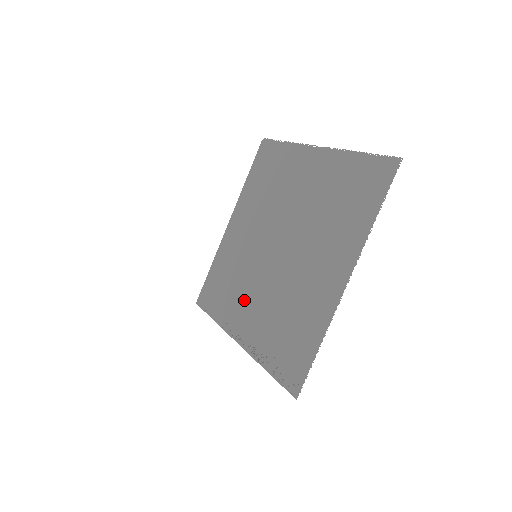
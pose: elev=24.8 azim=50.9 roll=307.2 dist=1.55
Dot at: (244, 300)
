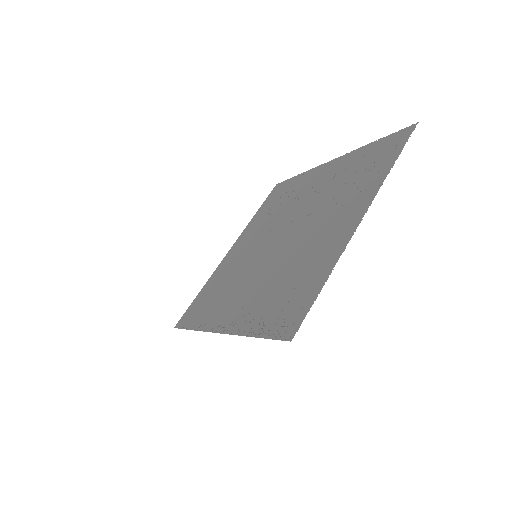
Dot at: (235, 294)
